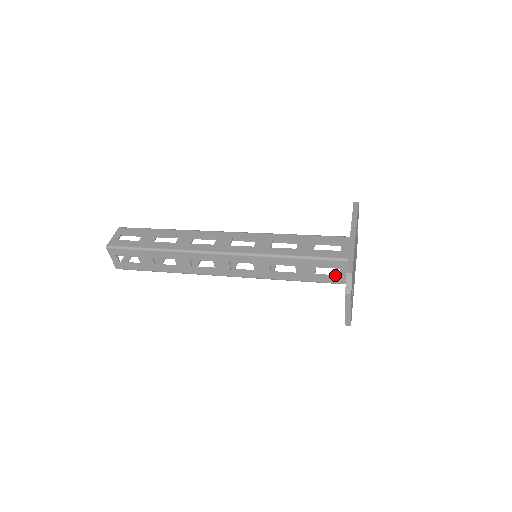
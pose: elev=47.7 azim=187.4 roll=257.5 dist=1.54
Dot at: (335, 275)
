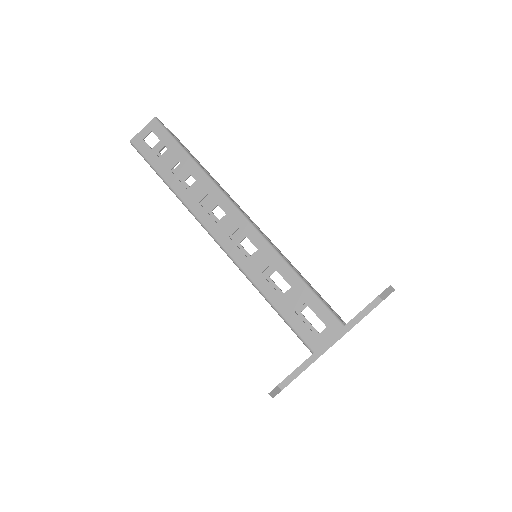
Dot at: occluded
